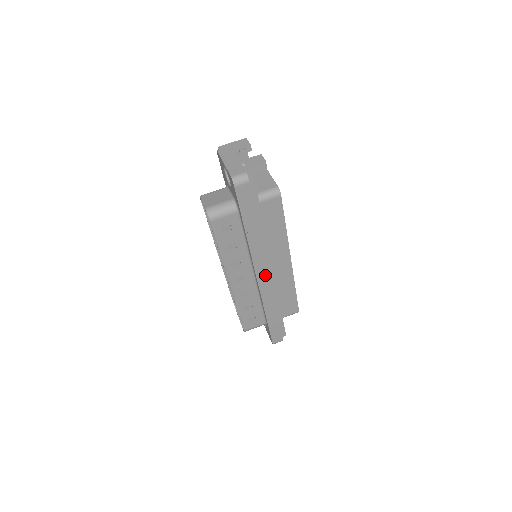
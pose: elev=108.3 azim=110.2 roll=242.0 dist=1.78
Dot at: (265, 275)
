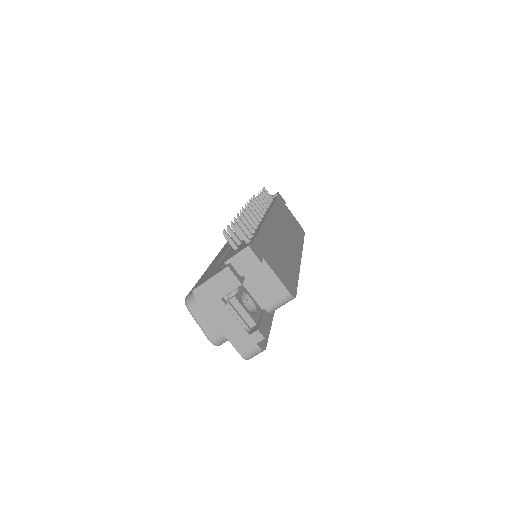
Dot at: occluded
